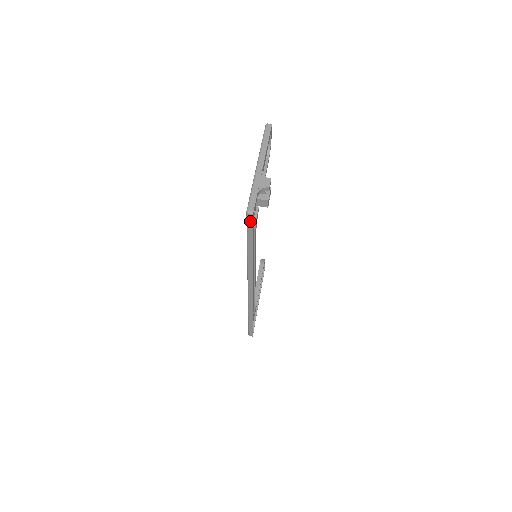
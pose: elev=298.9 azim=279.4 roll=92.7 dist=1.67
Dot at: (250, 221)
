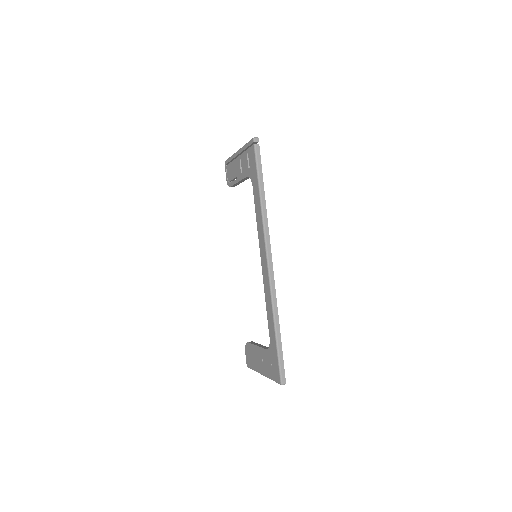
Dot at: (257, 147)
